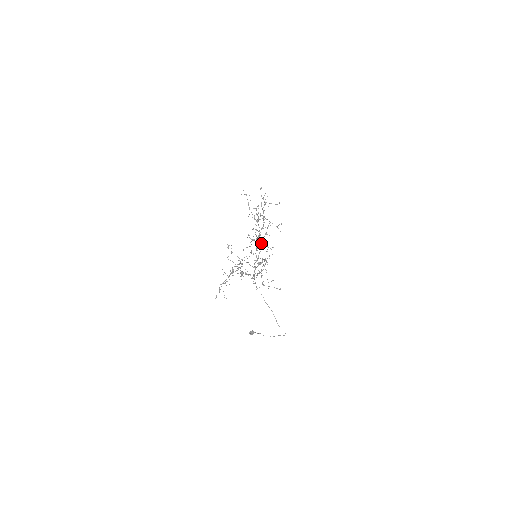
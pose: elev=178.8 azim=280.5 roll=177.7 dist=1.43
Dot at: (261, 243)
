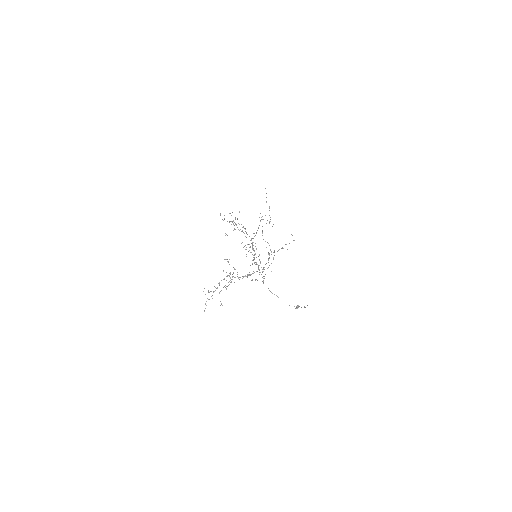
Dot at: occluded
